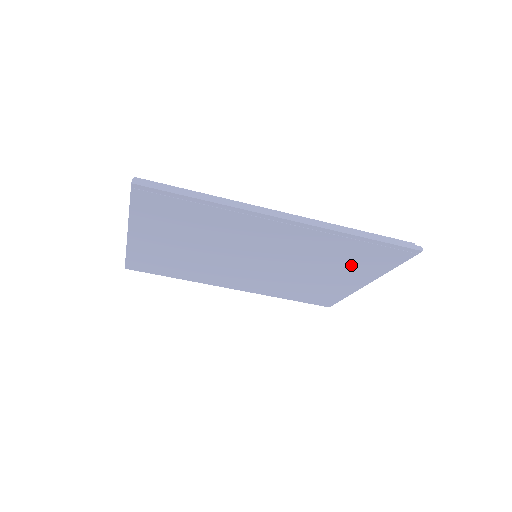
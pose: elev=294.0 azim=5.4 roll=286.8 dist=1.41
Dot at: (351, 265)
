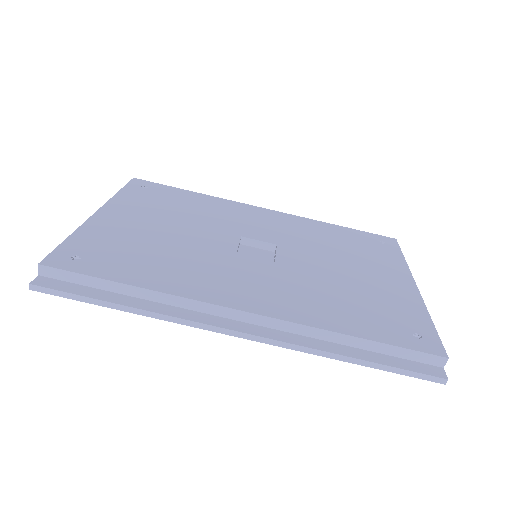
Dot at: occluded
